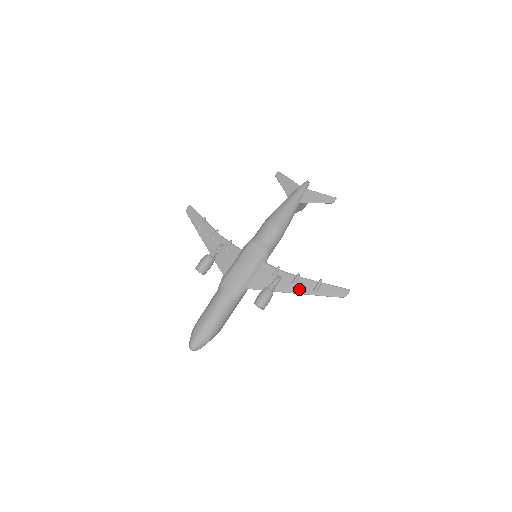
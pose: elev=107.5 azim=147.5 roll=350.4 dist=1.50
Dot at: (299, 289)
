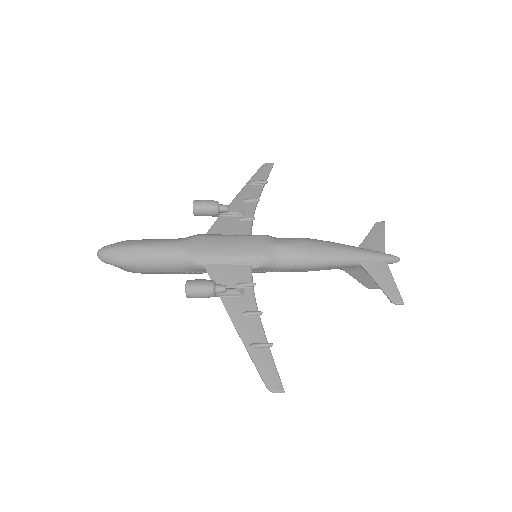
Dot at: (242, 325)
